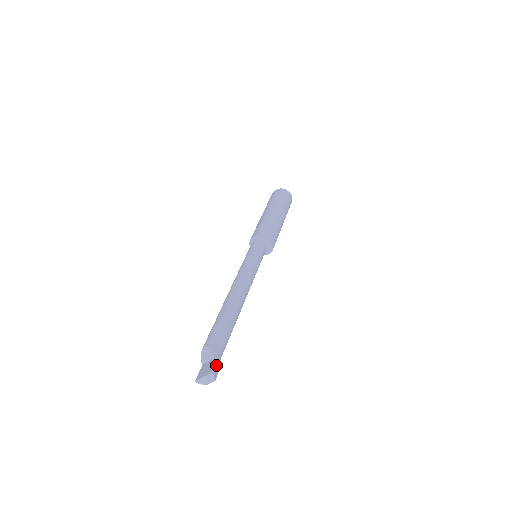
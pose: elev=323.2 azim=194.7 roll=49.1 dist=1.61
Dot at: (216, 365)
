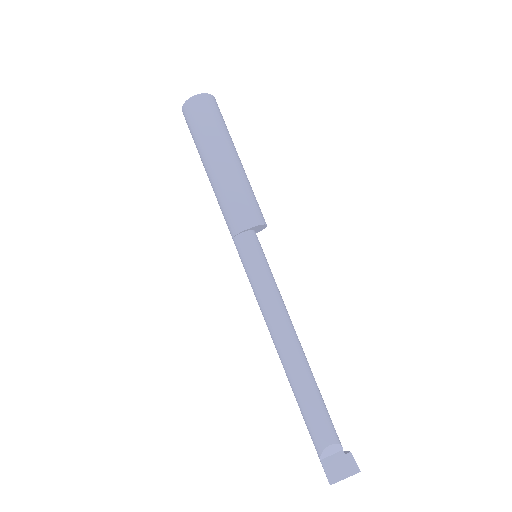
Dot at: (351, 458)
